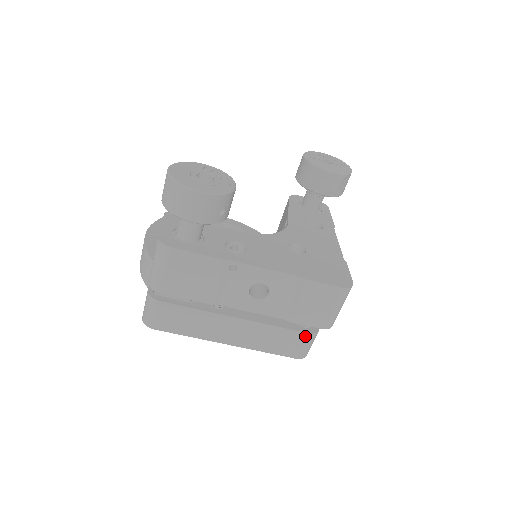
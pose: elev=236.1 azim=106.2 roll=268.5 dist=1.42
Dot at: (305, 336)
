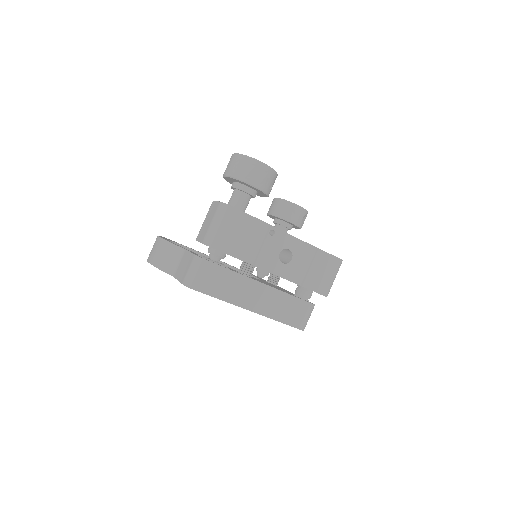
Dot at: (308, 306)
